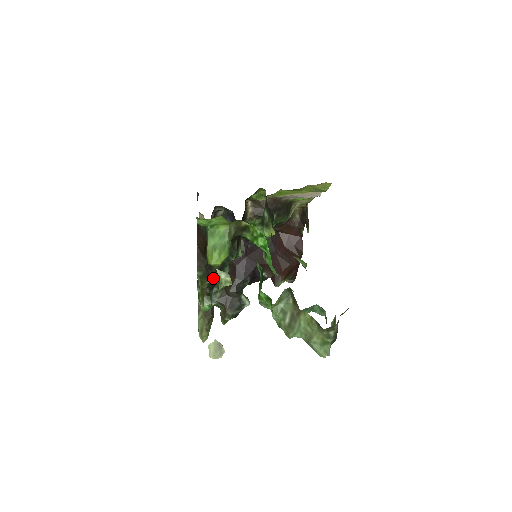
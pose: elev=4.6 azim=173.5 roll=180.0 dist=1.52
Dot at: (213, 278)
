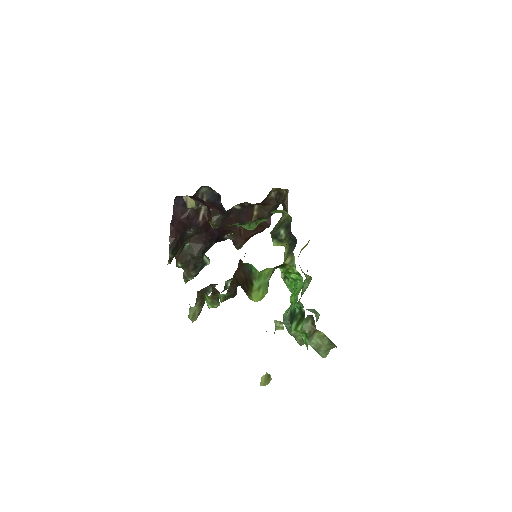
Dot at: occluded
